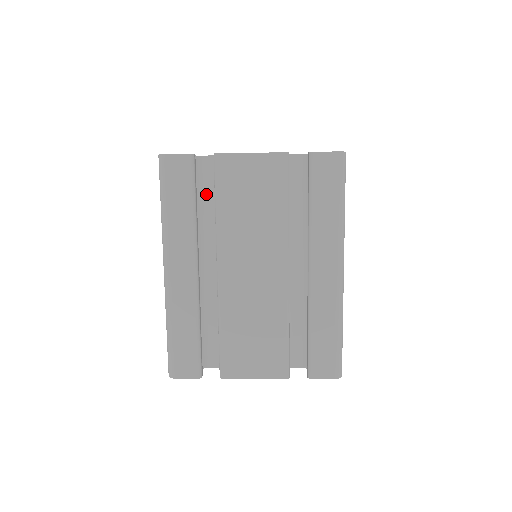
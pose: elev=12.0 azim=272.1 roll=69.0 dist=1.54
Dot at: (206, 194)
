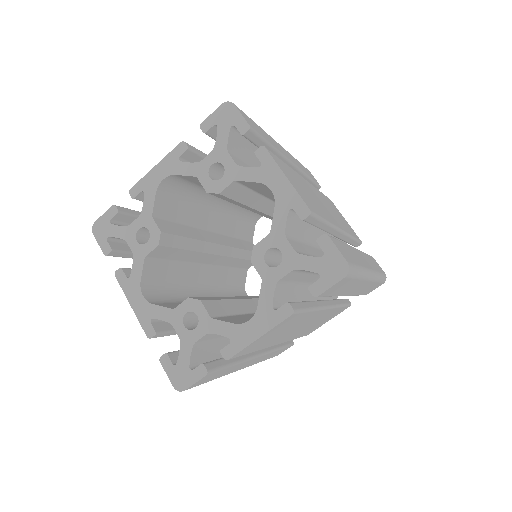
Dot at: occluded
